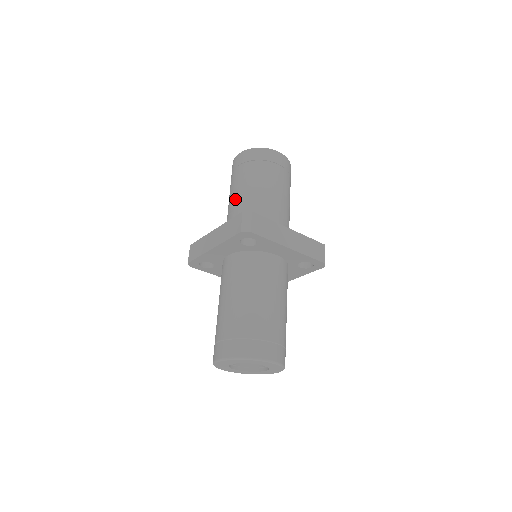
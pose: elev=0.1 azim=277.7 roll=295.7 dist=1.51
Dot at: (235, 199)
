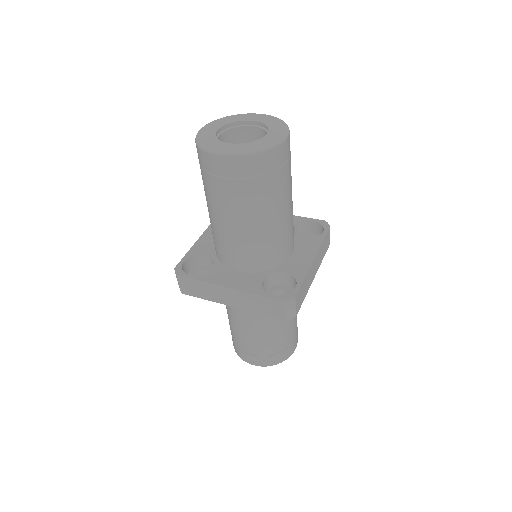
Dot at: (235, 230)
